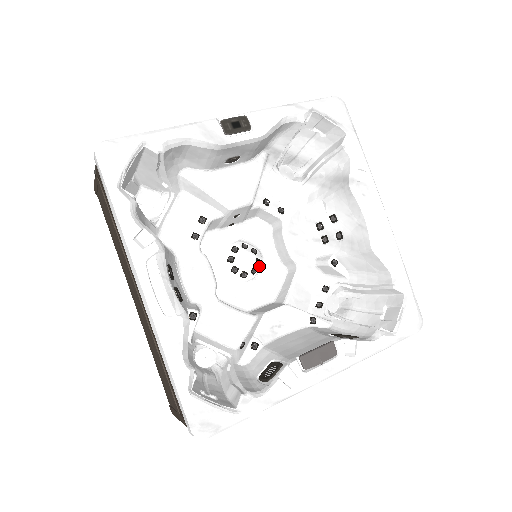
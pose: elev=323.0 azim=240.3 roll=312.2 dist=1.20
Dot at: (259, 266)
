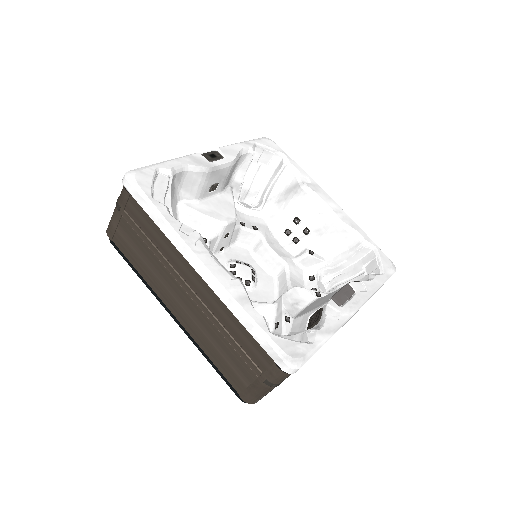
Dot at: (255, 275)
